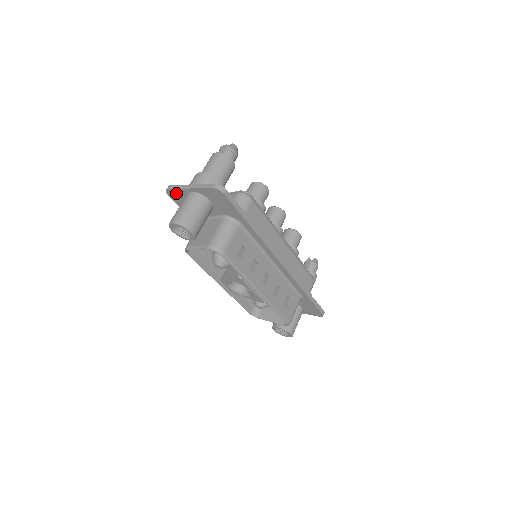
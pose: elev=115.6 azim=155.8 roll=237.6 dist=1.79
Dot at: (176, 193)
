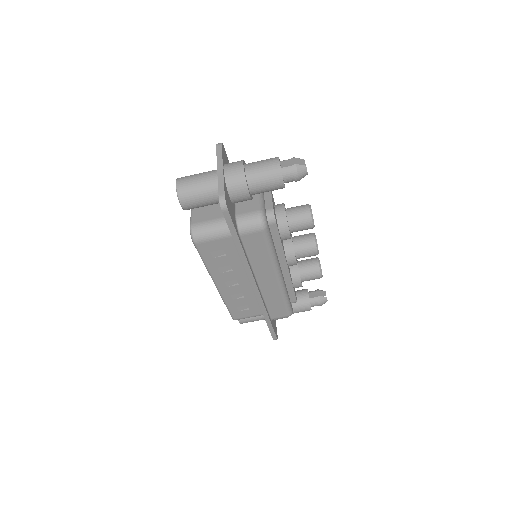
Dot at: occluded
